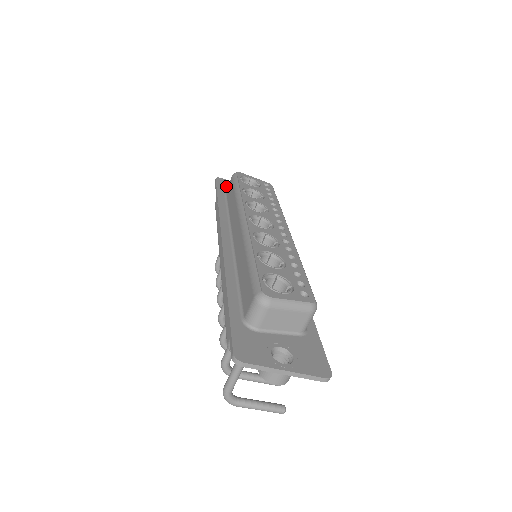
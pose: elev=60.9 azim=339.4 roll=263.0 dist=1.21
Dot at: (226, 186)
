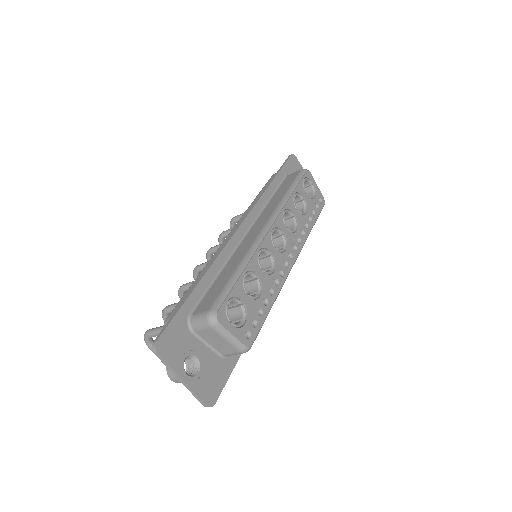
Dot at: (293, 169)
